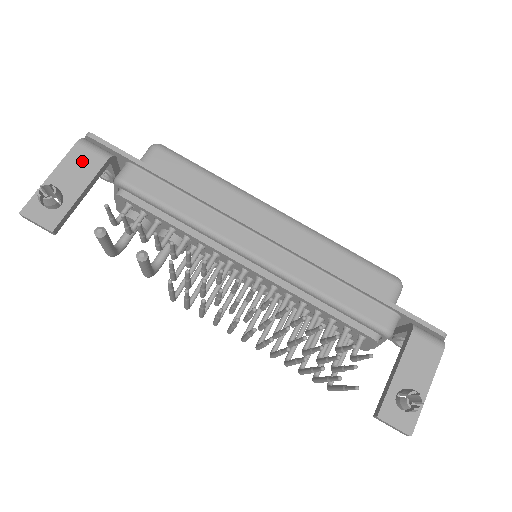
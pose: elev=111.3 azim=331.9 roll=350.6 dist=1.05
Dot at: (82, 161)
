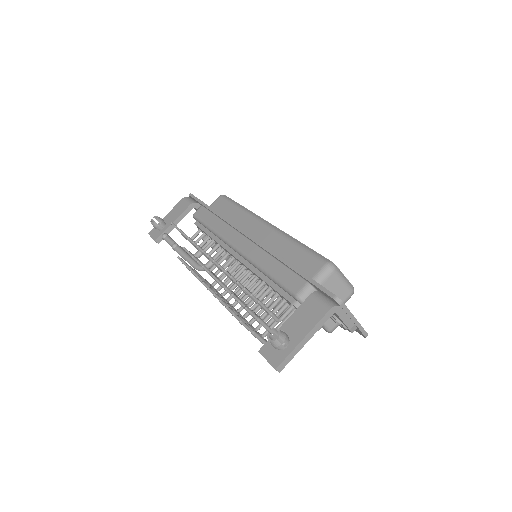
Dot at: (180, 207)
